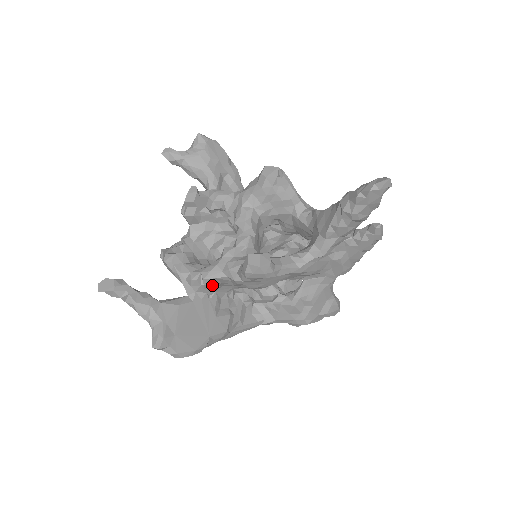
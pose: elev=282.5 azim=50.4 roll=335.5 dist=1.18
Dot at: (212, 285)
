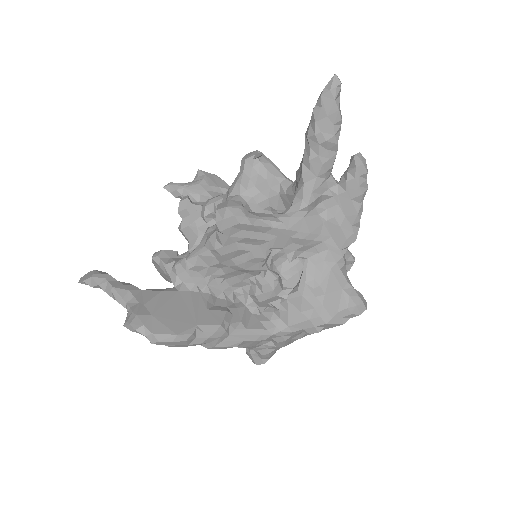
Dot at: (200, 273)
